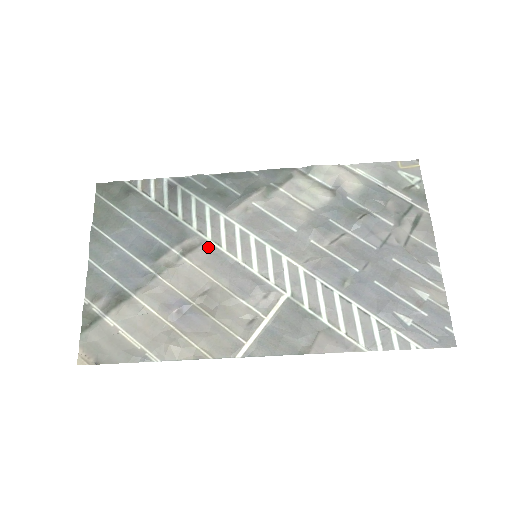
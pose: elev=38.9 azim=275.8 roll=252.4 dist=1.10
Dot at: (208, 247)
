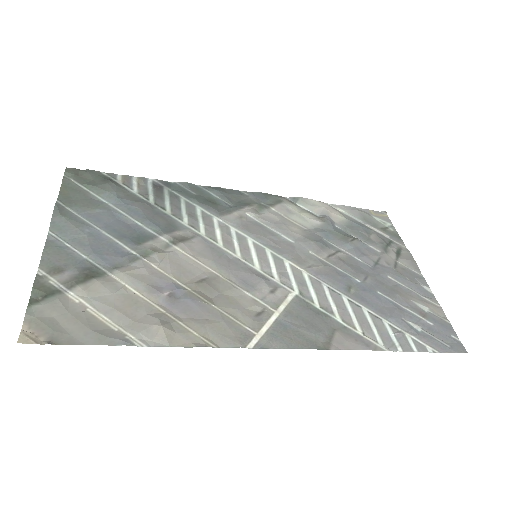
Dot at: (203, 240)
